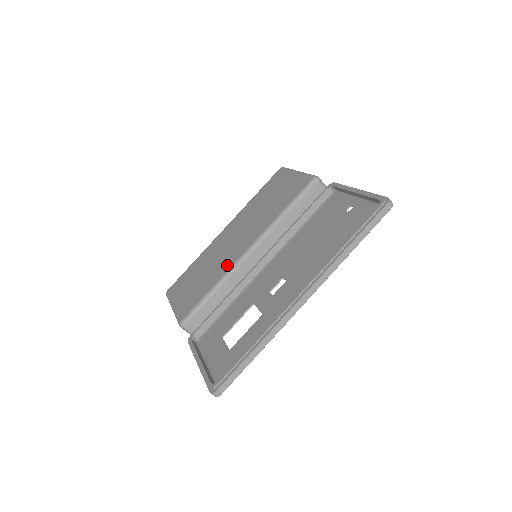
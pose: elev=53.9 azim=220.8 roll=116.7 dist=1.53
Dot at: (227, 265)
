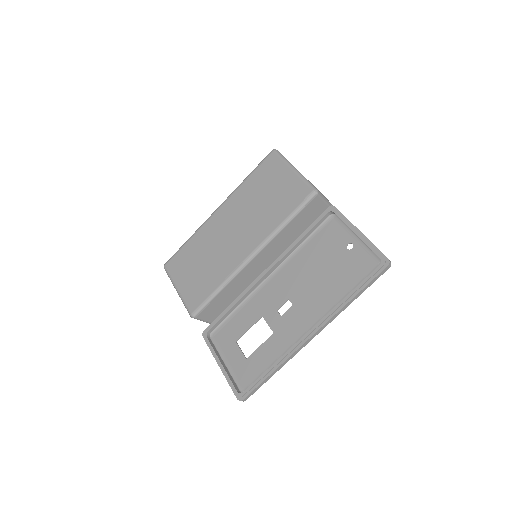
Dot at: (231, 265)
